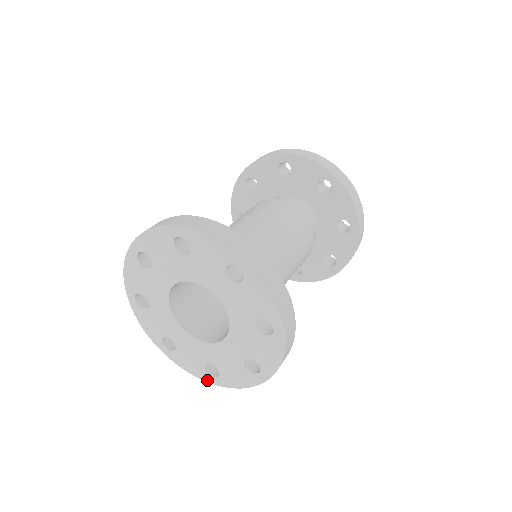
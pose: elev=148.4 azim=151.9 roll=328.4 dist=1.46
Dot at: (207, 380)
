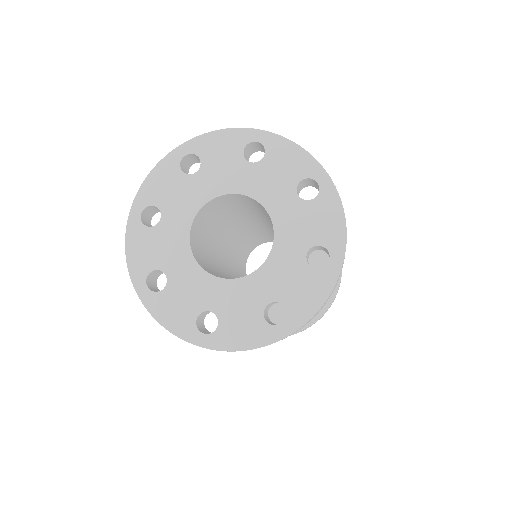
Dot at: (274, 339)
